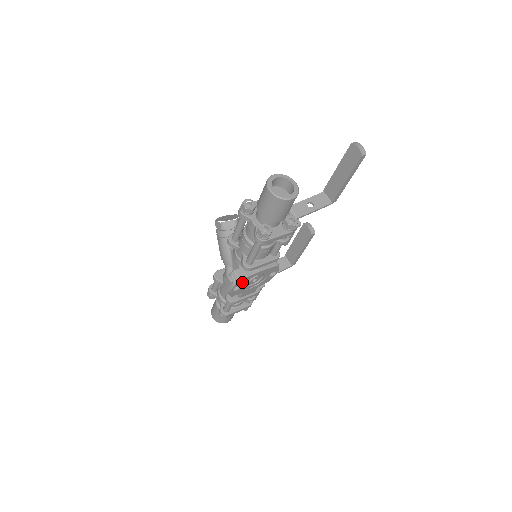
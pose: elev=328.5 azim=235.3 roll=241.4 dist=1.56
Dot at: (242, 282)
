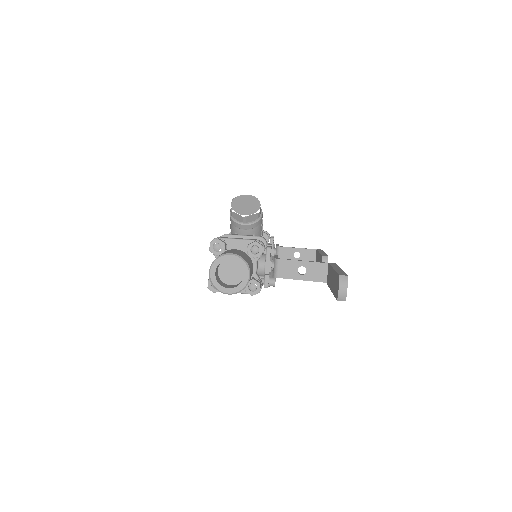
Dot at: occluded
